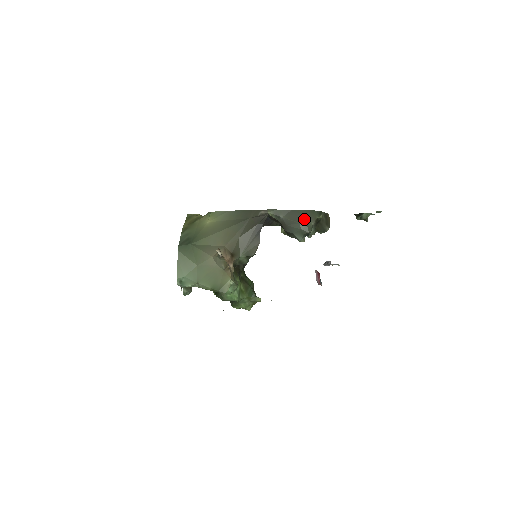
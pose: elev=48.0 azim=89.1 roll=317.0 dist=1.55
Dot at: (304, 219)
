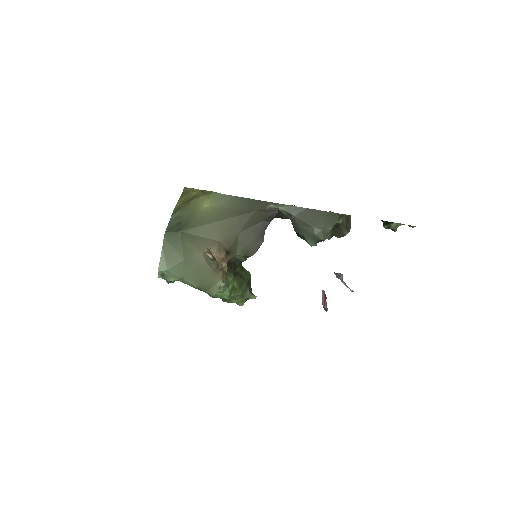
Dot at: (320, 222)
